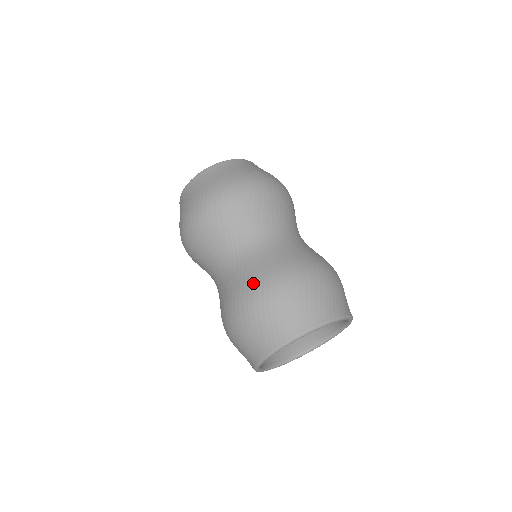
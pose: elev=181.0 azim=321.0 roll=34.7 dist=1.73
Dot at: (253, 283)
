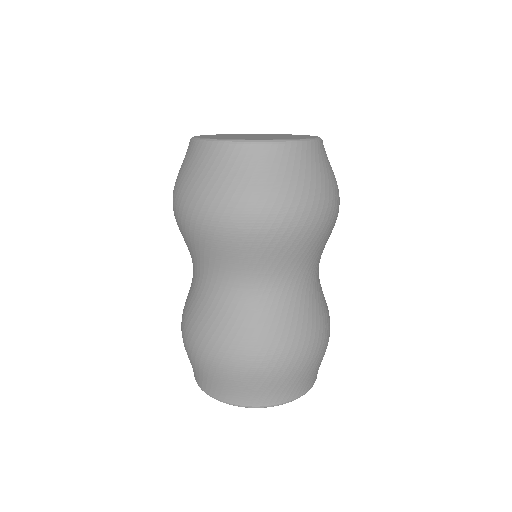
Dot at: (183, 315)
